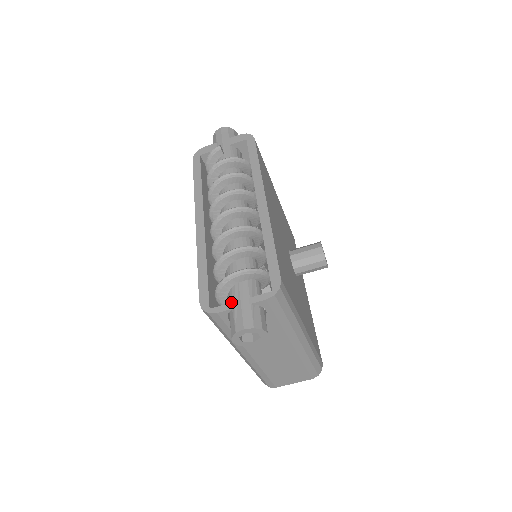
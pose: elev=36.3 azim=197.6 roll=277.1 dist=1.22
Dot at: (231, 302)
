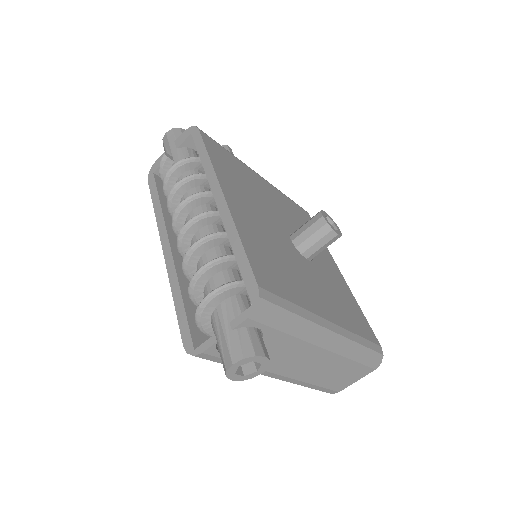
Dot at: (215, 333)
